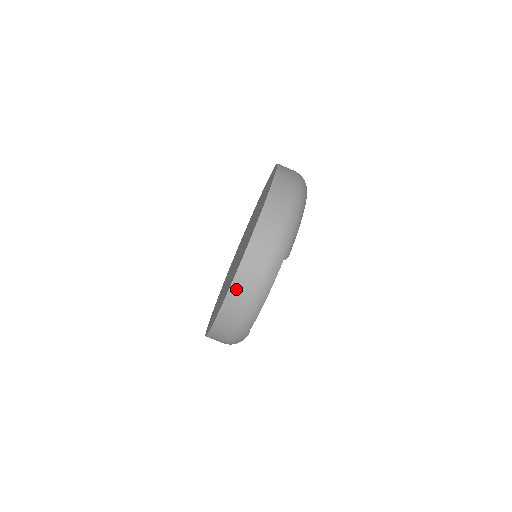
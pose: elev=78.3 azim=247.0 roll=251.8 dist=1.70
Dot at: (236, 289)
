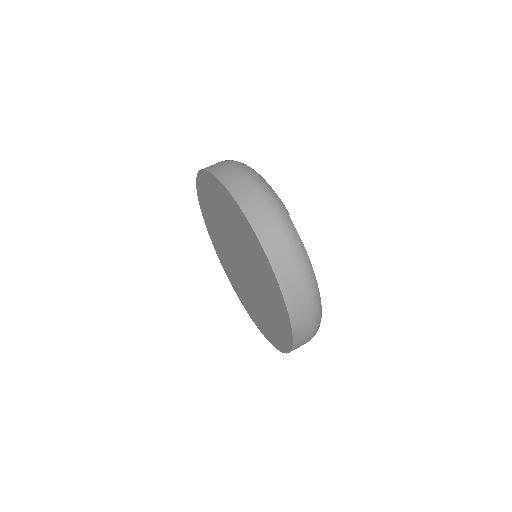
Dot at: (281, 273)
